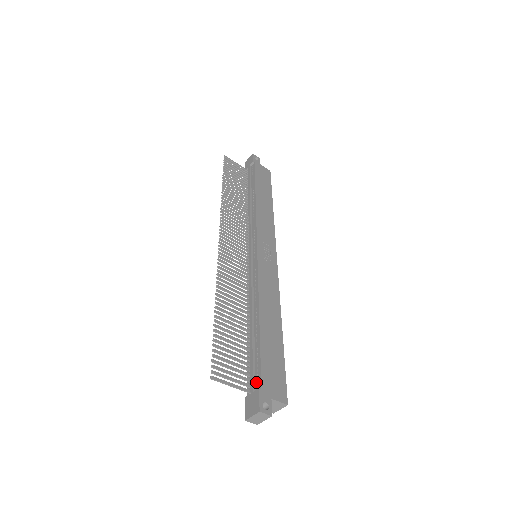
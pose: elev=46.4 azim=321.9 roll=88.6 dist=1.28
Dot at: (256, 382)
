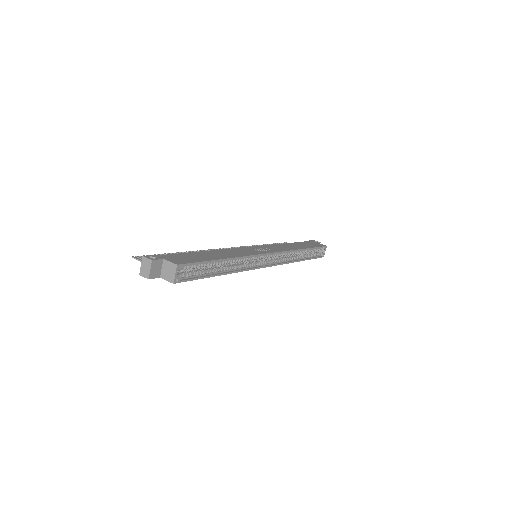
Dot at: occluded
